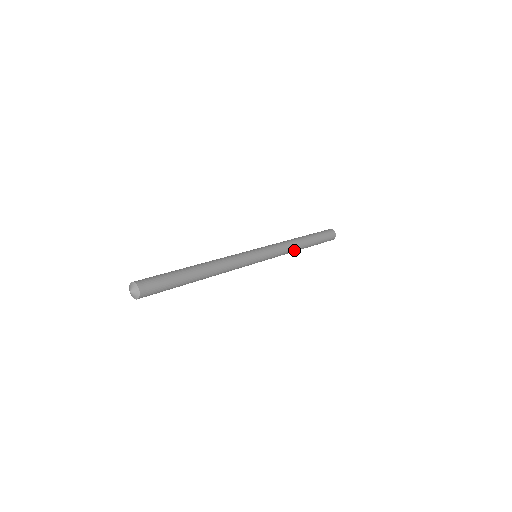
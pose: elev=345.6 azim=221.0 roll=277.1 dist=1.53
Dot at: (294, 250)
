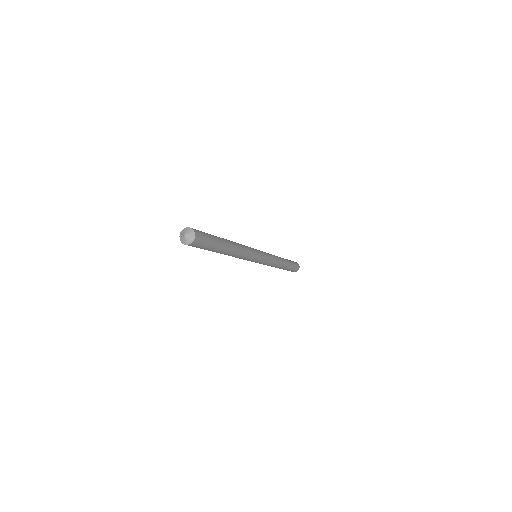
Dot at: (277, 265)
